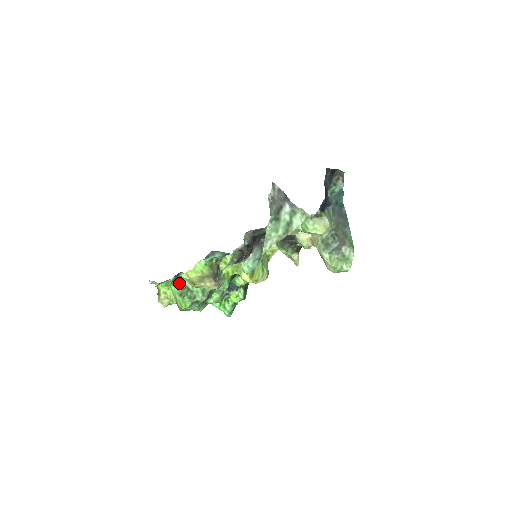
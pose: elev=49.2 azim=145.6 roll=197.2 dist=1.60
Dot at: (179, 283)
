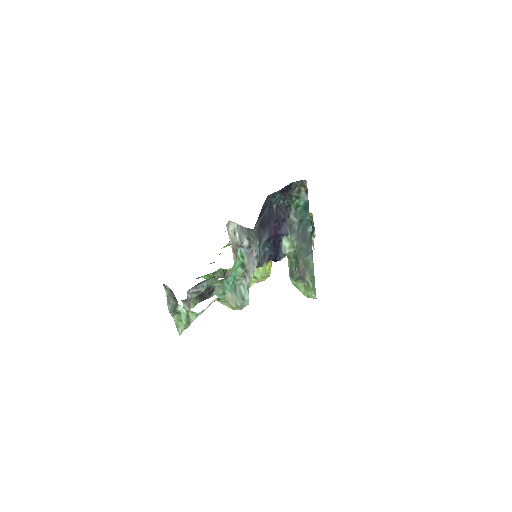
Dot at: occluded
